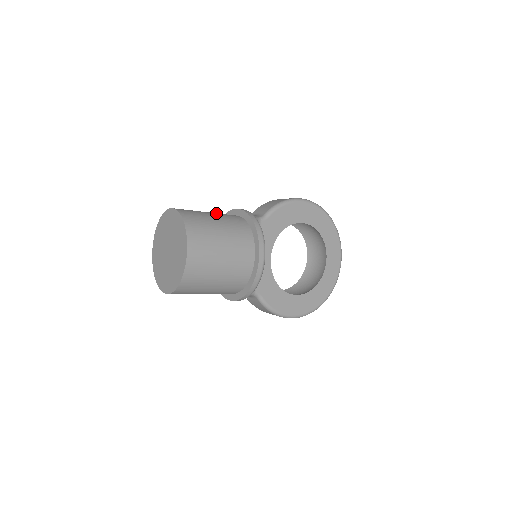
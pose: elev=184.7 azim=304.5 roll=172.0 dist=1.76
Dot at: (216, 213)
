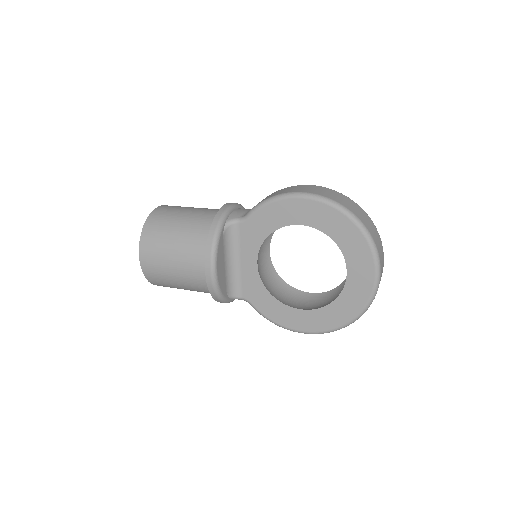
Dot at: (195, 212)
